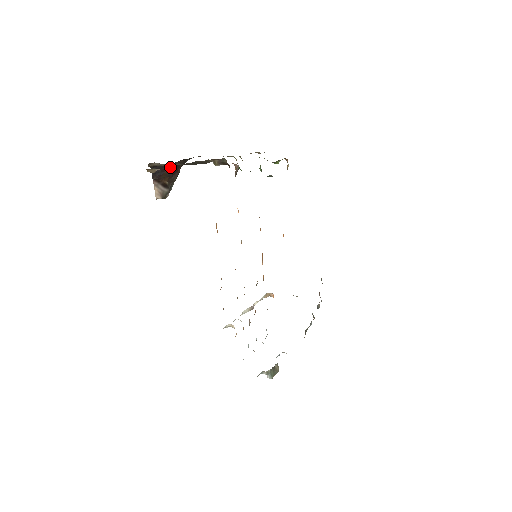
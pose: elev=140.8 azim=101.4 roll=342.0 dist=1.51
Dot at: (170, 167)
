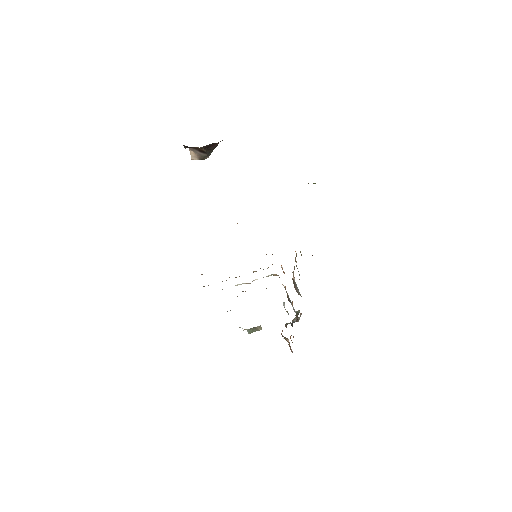
Dot at: (198, 147)
